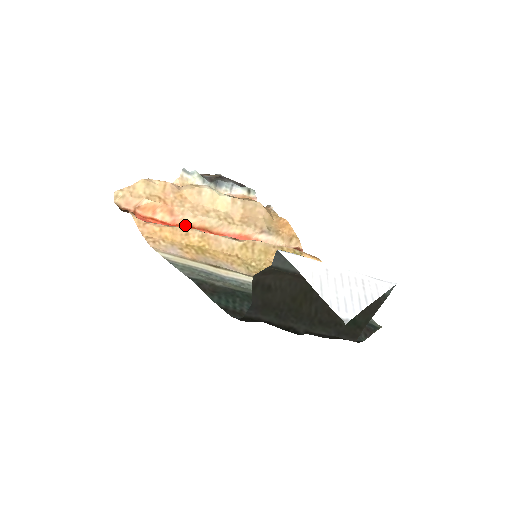
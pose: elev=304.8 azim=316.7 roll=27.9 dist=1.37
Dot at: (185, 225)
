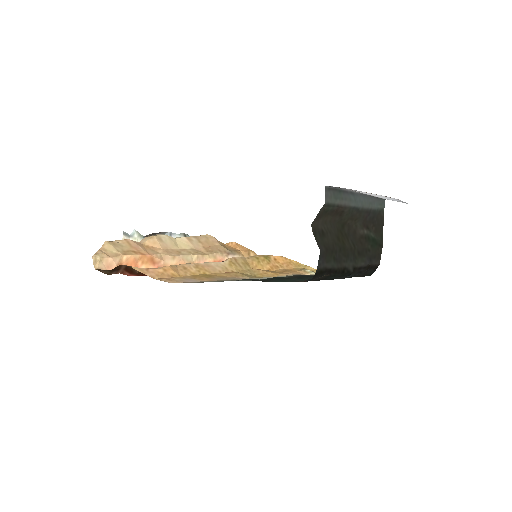
Dot at: occluded
